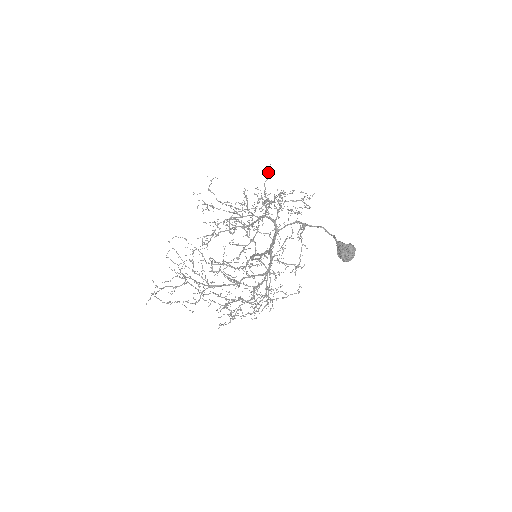
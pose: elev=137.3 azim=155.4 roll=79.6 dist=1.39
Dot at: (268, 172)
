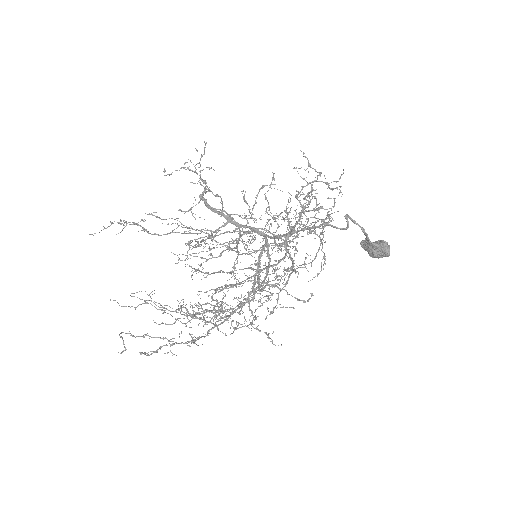
Dot at: (327, 215)
